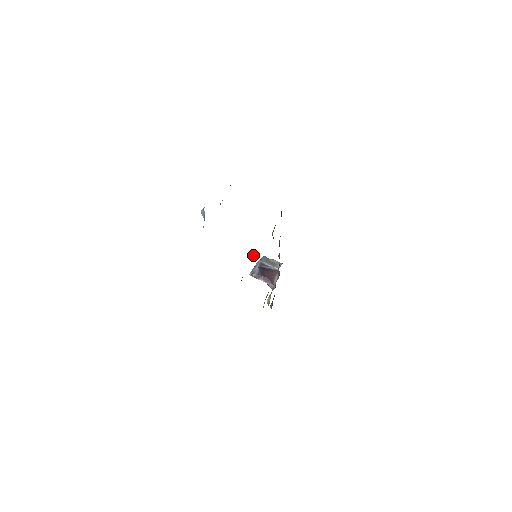
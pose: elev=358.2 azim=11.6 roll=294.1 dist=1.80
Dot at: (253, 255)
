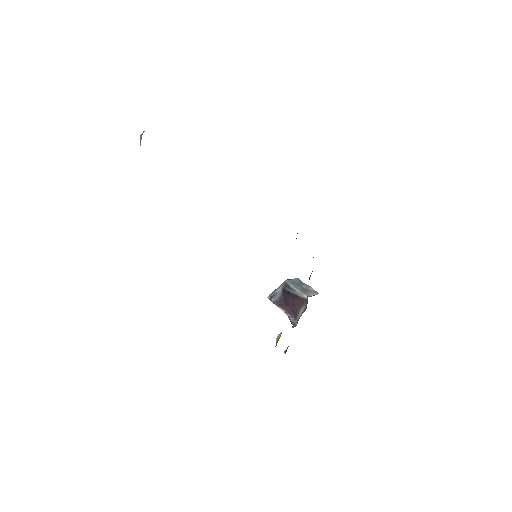
Dot at: occluded
